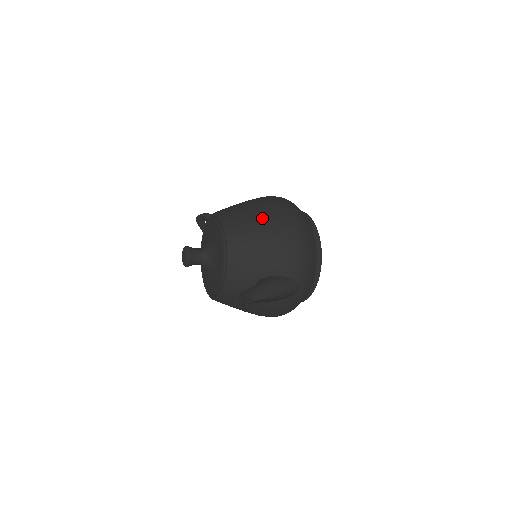
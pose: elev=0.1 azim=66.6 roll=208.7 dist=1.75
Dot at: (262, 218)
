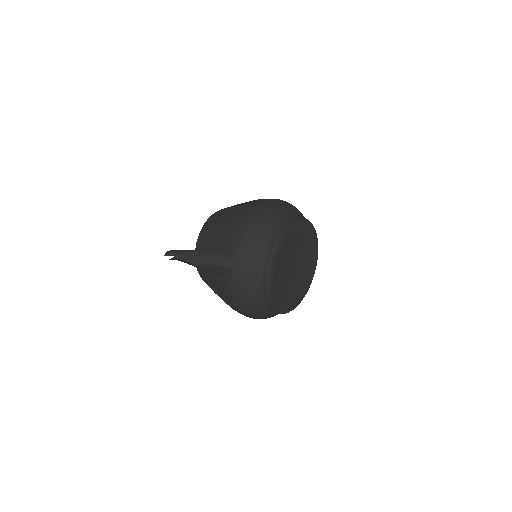
Dot at: (239, 205)
